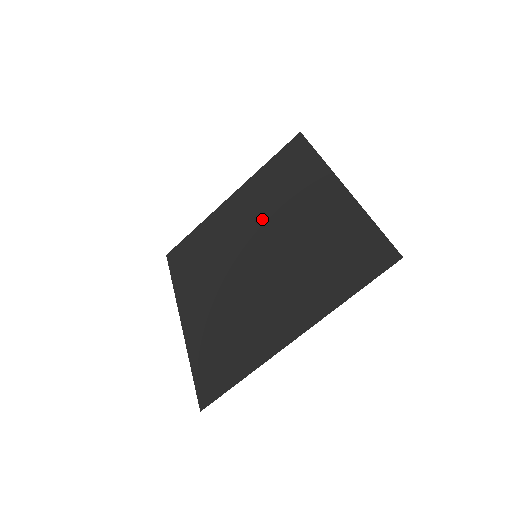
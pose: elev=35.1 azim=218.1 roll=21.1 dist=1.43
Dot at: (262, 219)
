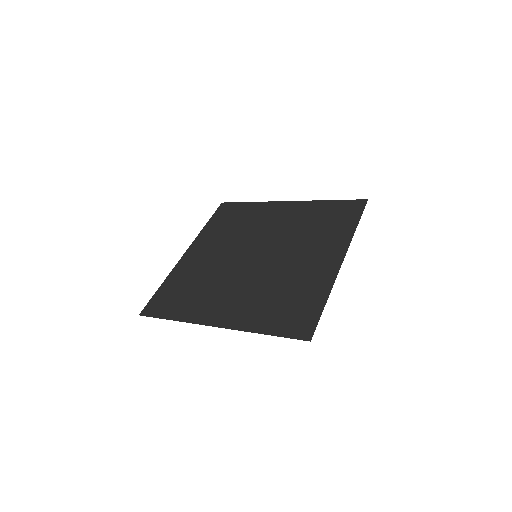
Dot at: (238, 242)
